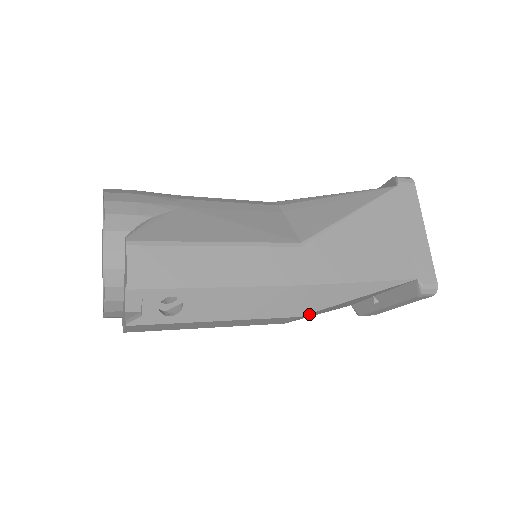
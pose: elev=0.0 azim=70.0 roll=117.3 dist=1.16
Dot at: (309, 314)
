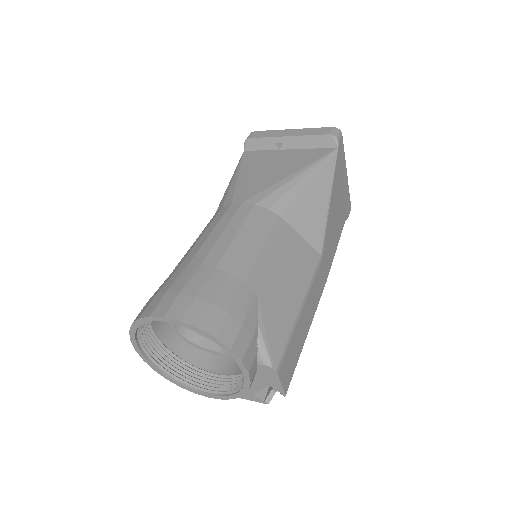
Dot at: occluded
